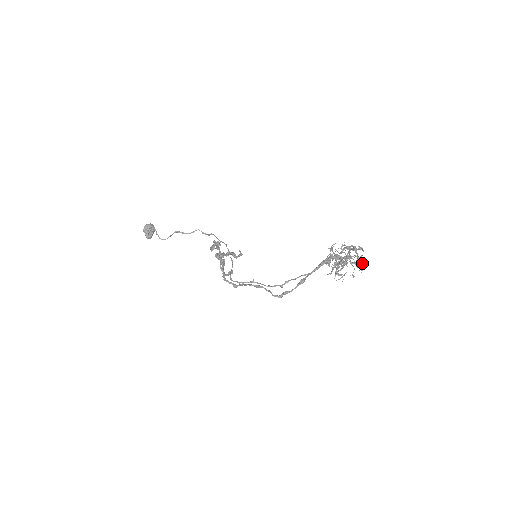
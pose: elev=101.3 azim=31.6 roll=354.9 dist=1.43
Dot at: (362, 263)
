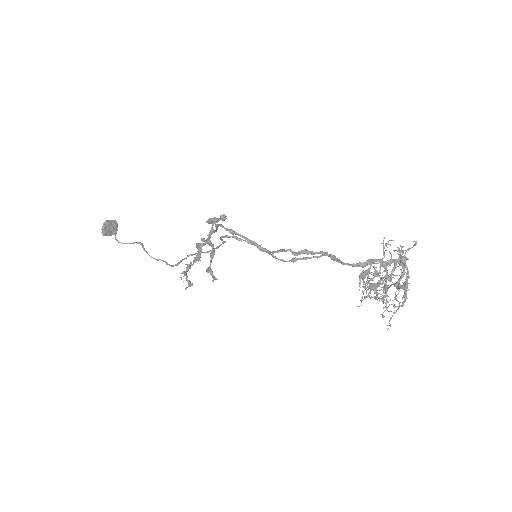
Dot at: (406, 296)
